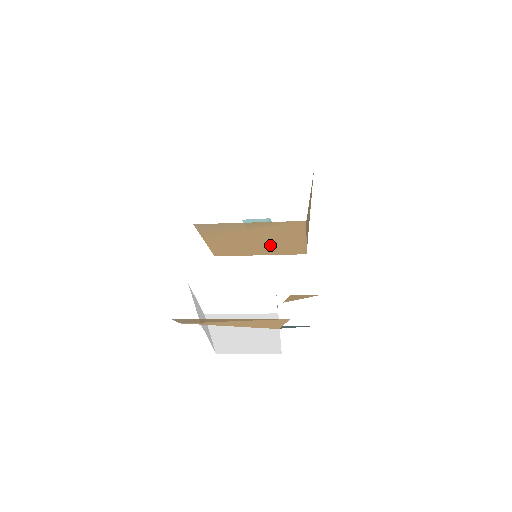
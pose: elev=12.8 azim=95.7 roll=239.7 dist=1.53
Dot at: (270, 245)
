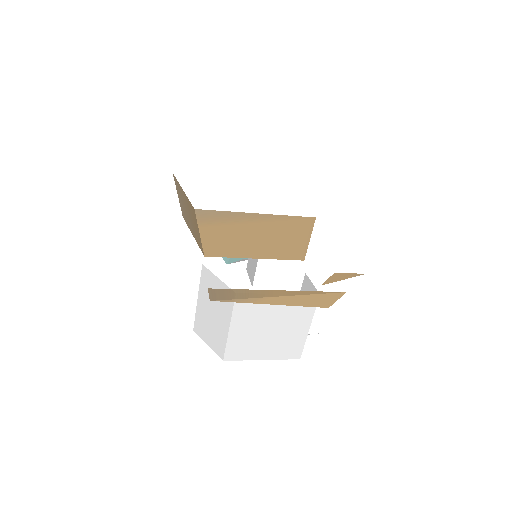
Dot at: (270, 246)
